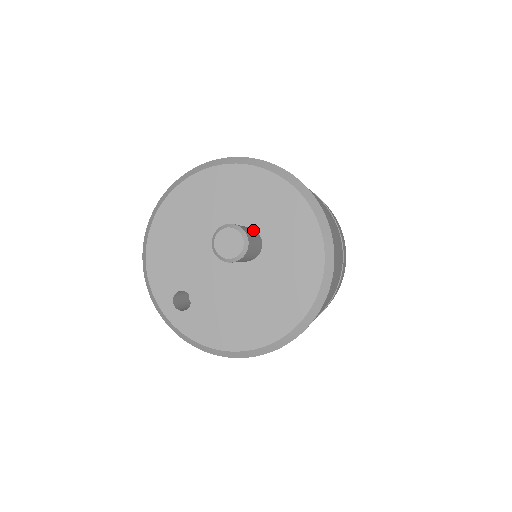
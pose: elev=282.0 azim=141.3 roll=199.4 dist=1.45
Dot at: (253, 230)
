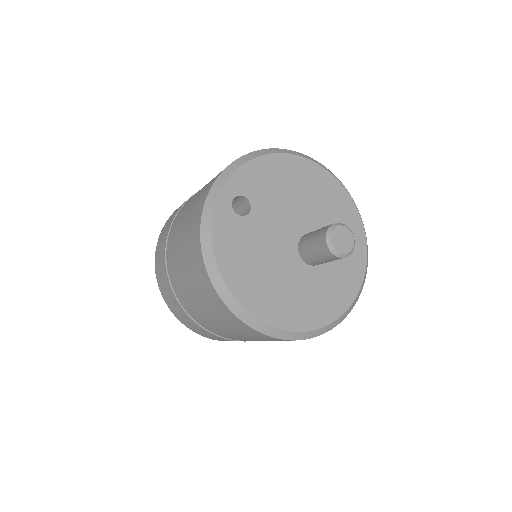
Dot at: occluded
